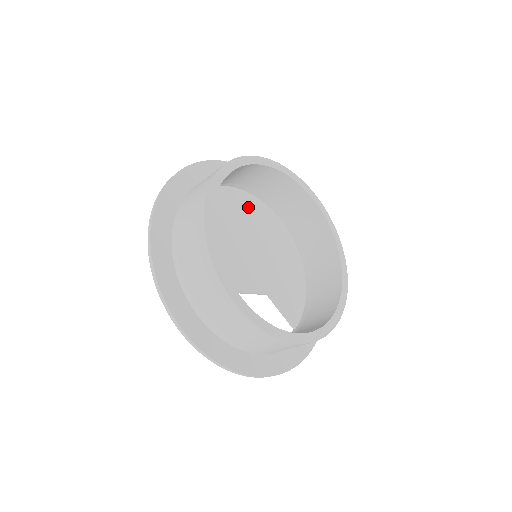
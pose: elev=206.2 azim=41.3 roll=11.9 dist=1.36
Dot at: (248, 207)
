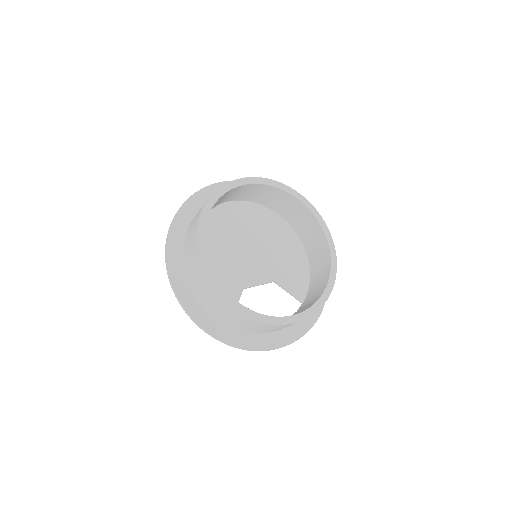
Dot at: (246, 214)
